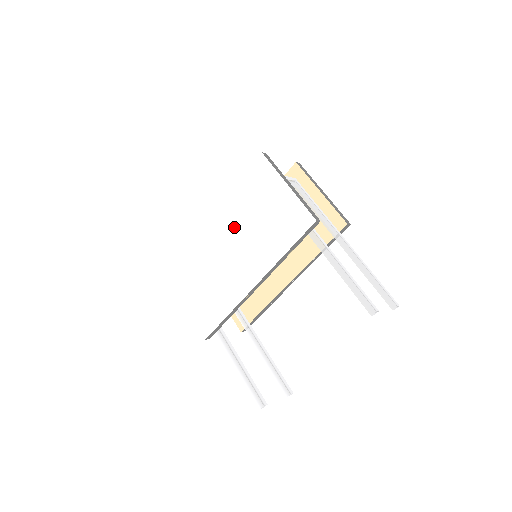
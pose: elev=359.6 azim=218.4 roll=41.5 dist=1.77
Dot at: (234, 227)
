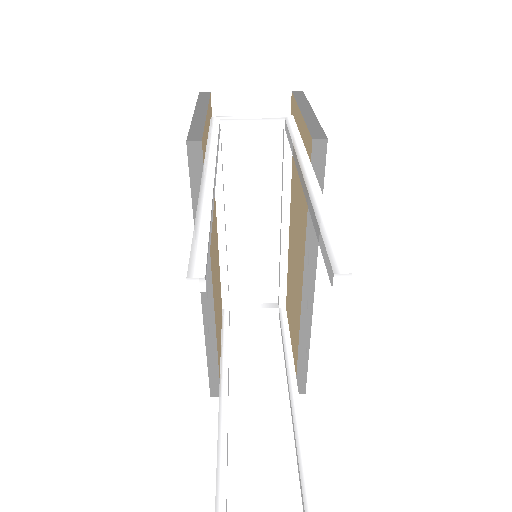
Dot at: occluded
